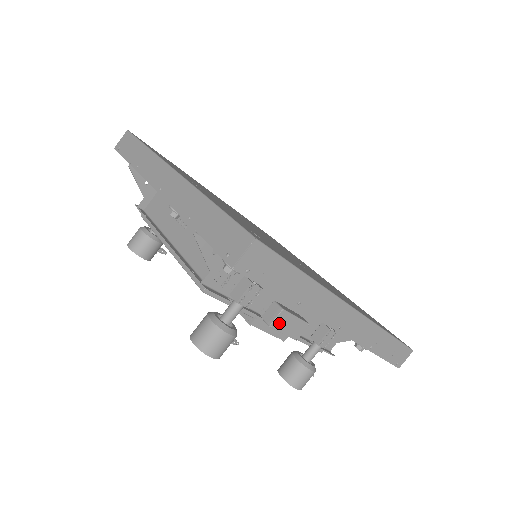
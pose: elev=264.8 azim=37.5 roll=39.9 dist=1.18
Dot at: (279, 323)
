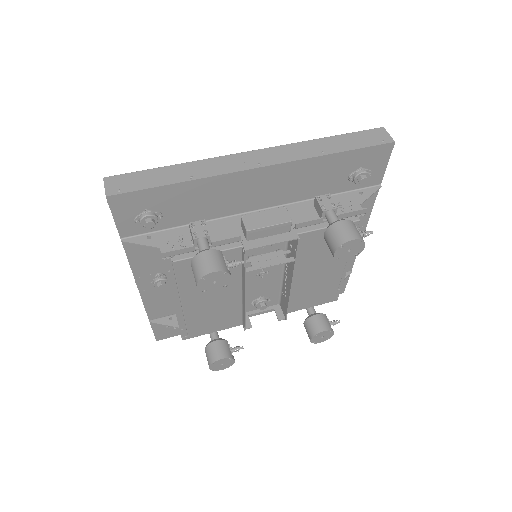
Dot at: (253, 224)
